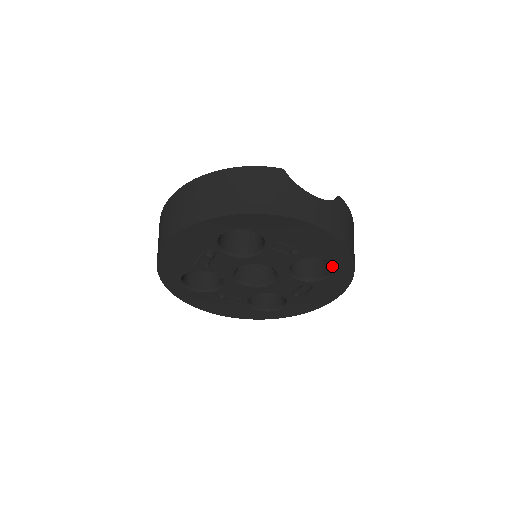
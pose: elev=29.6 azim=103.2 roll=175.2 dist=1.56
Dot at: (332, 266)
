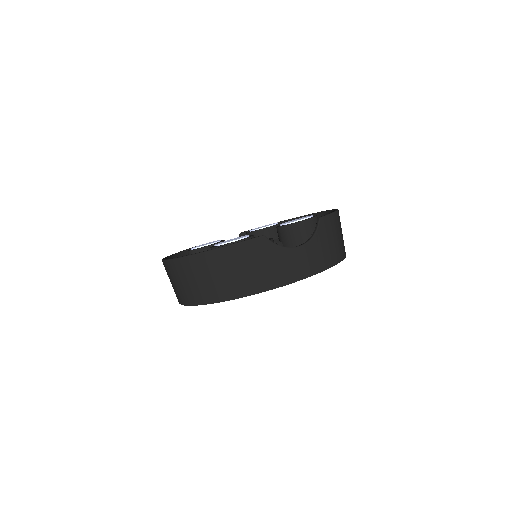
Dot at: occluded
